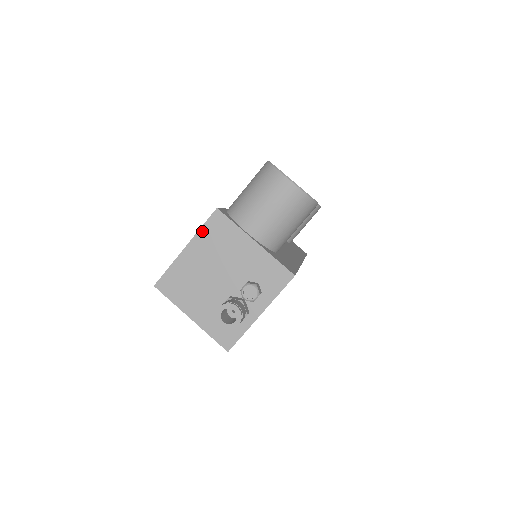
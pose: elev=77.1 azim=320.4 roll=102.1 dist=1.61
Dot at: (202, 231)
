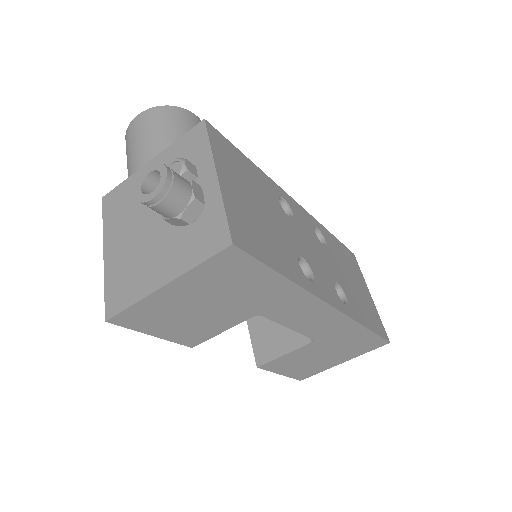
Dot at: (105, 224)
